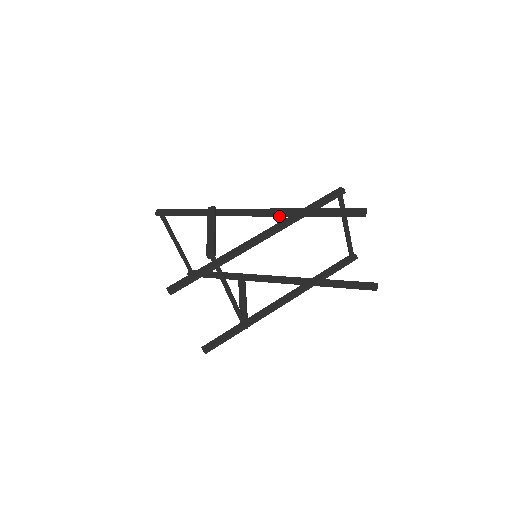
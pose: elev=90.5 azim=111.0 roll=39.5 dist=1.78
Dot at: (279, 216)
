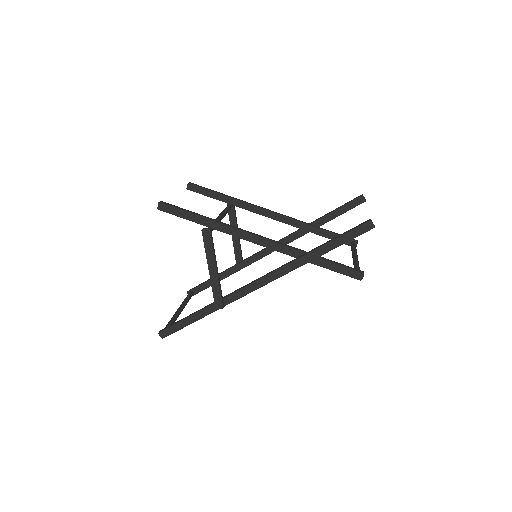
Dot at: (294, 233)
